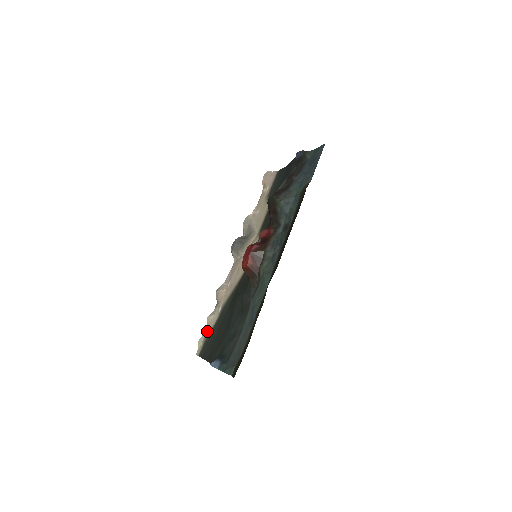
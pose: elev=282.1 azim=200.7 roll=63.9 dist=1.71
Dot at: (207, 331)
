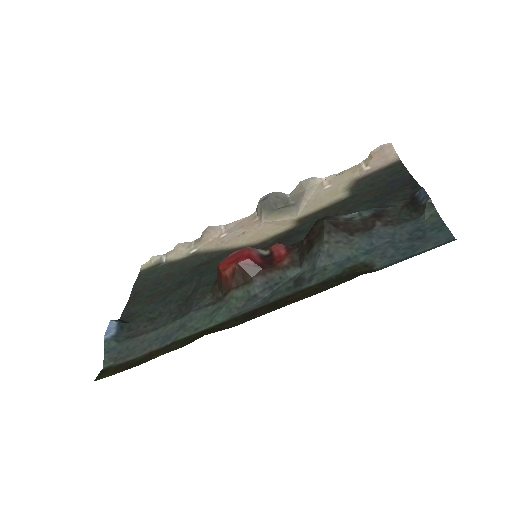
Dot at: (166, 257)
